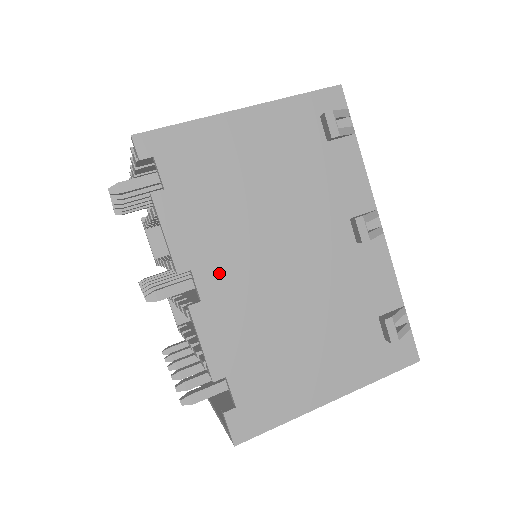
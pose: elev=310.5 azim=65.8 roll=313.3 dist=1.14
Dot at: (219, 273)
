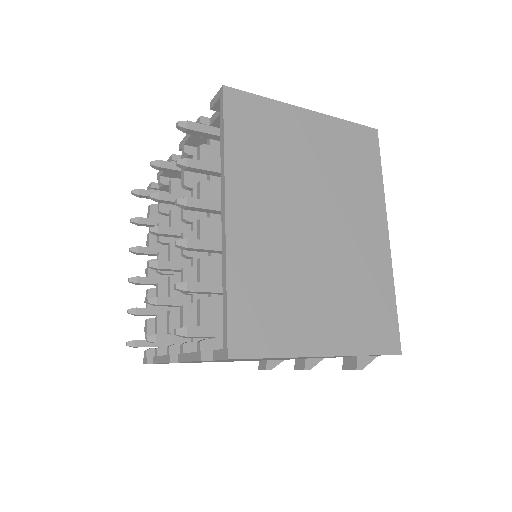
Dot at: occluded
